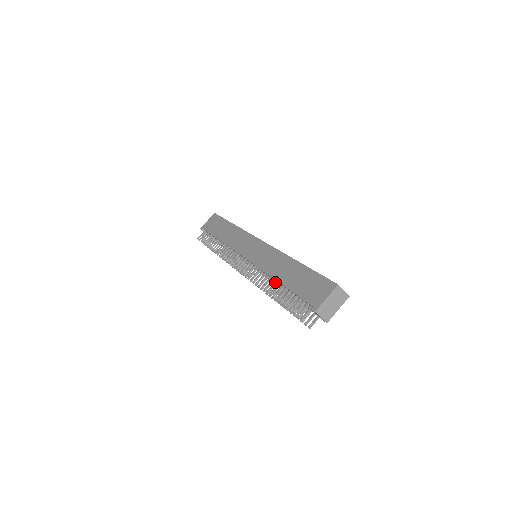
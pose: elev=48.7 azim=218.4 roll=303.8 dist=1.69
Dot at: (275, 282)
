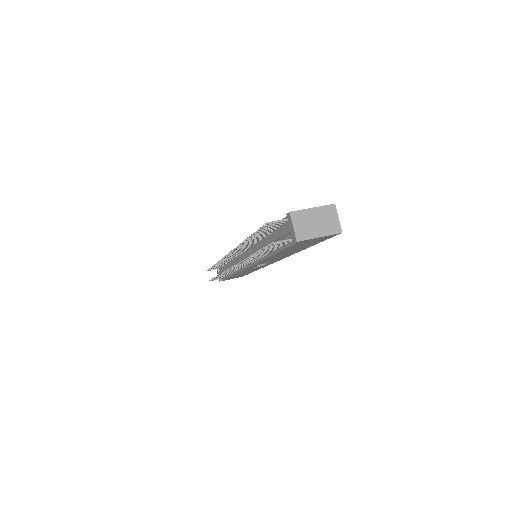
Dot at: occluded
